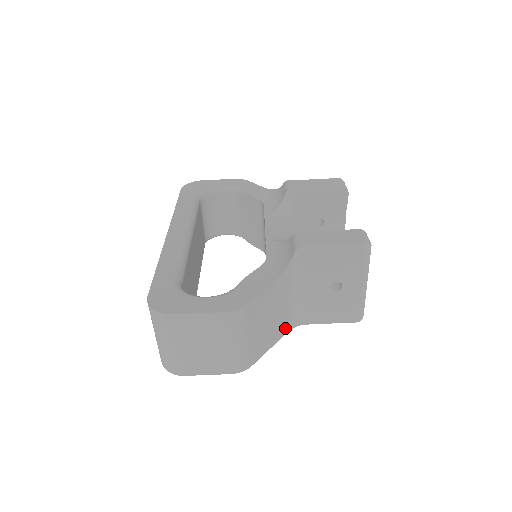
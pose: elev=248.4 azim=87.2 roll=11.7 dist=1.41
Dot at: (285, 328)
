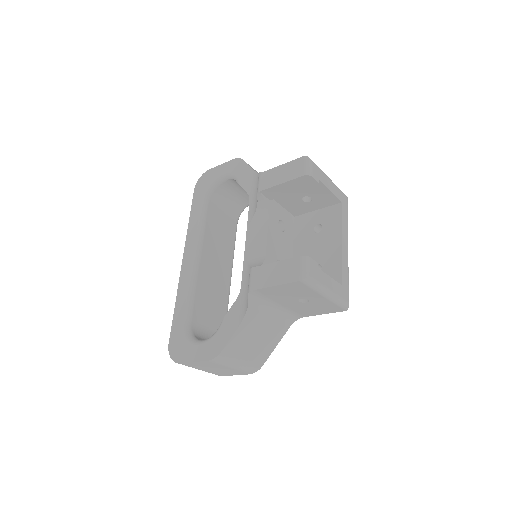
Dot at: (284, 328)
